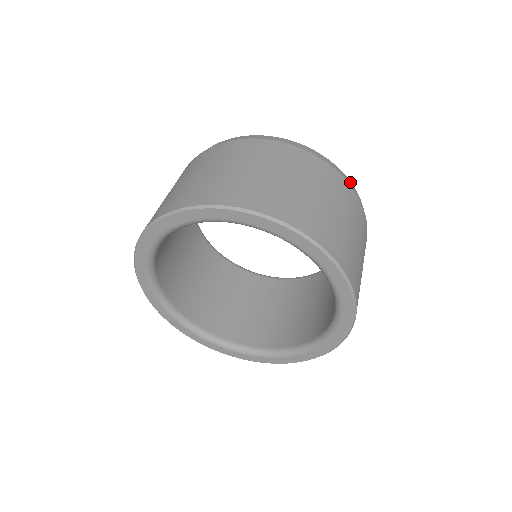
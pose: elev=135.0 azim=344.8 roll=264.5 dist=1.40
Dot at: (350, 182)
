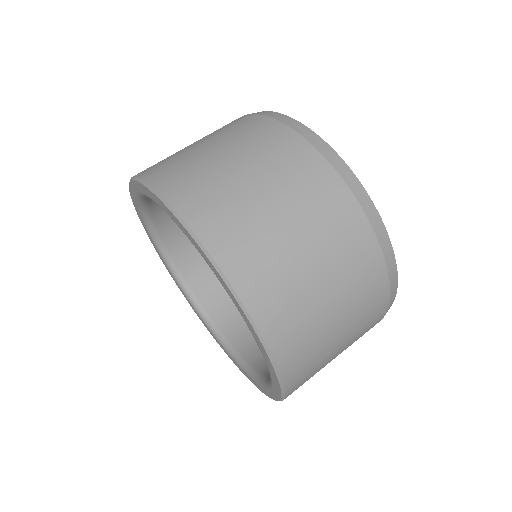
Dot at: (384, 232)
